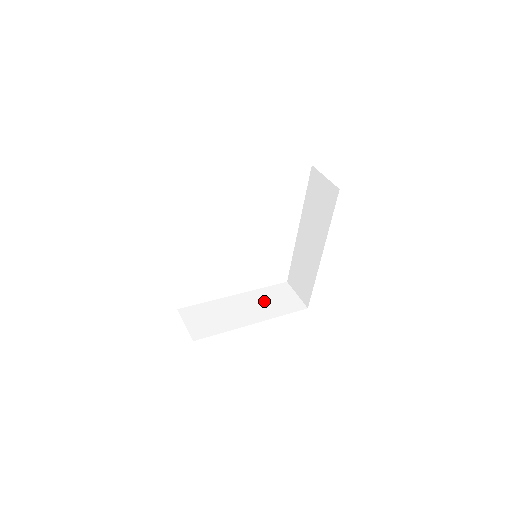
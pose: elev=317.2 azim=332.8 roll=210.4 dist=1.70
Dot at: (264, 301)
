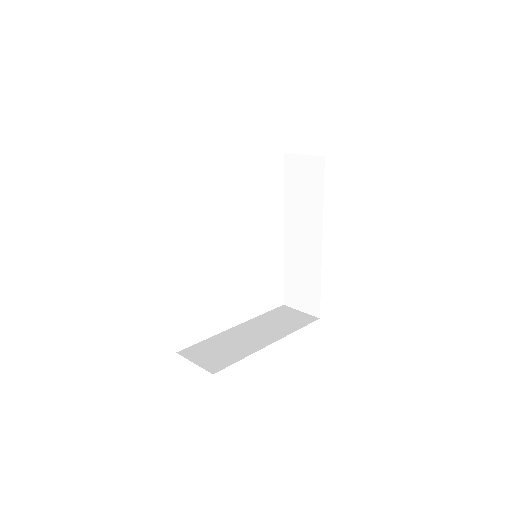
Dot at: (271, 323)
